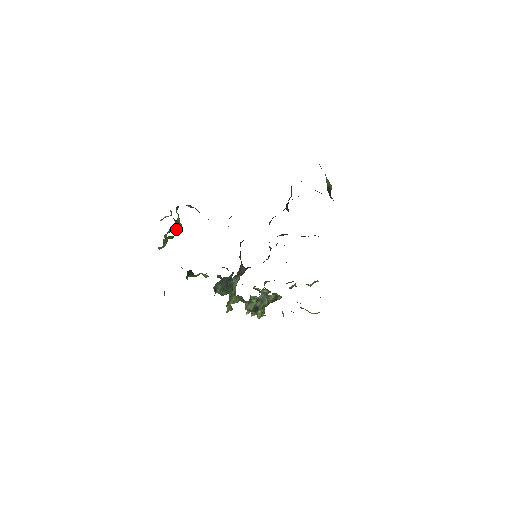
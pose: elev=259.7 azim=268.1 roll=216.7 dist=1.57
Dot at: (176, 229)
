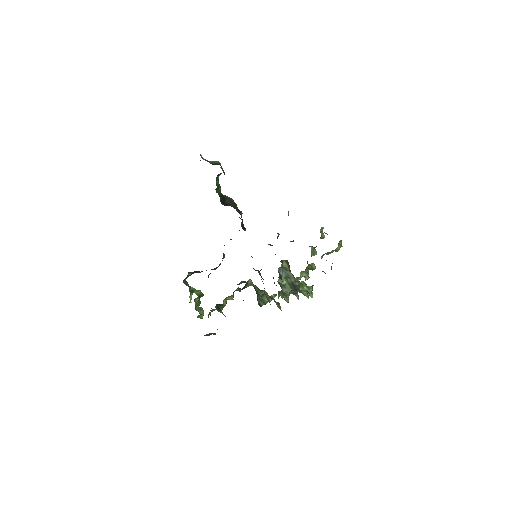
Dot at: (197, 295)
